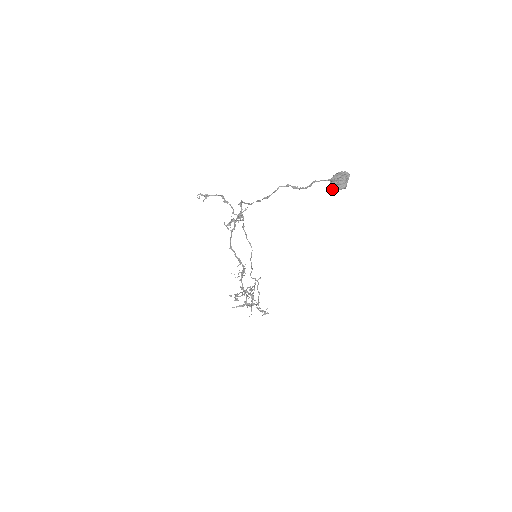
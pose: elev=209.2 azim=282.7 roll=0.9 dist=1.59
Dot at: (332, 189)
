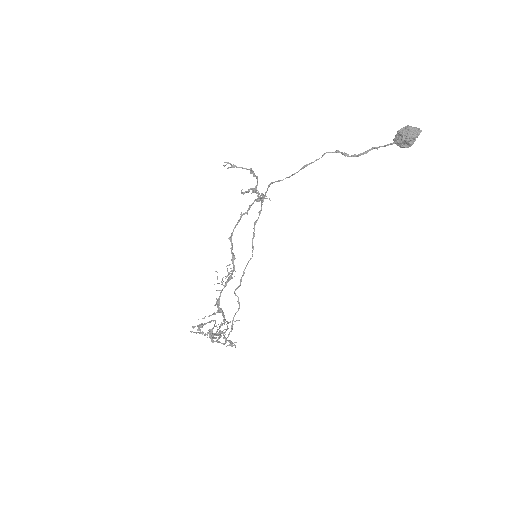
Dot at: (396, 141)
